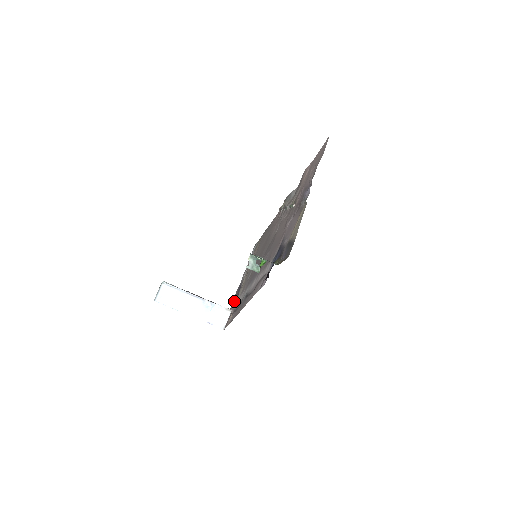
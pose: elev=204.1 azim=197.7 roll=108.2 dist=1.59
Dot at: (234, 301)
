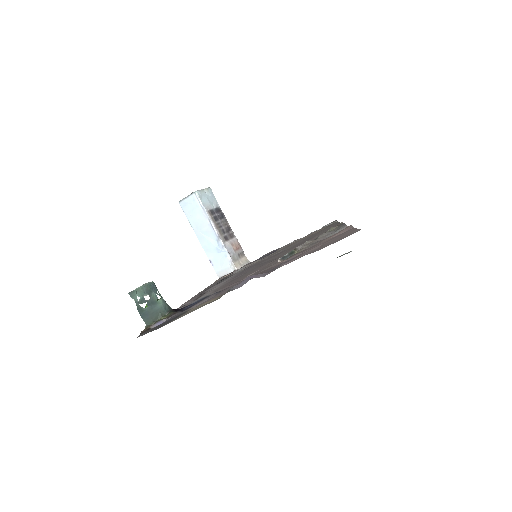
Dot at: (254, 261)
